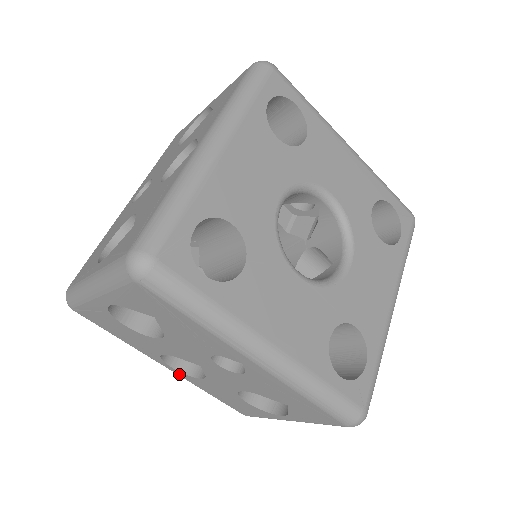
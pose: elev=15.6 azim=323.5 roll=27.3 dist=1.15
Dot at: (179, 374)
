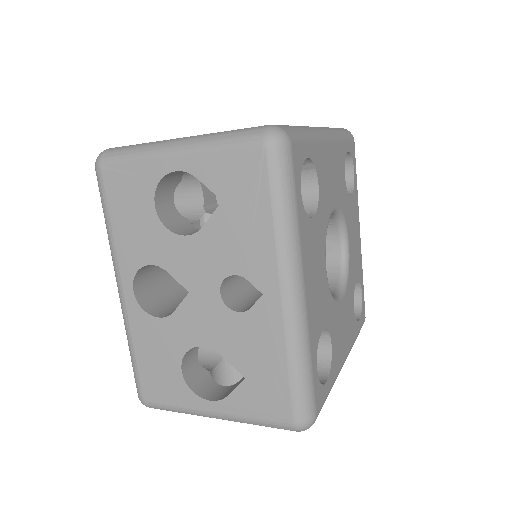
Dot at: (129, 305)
